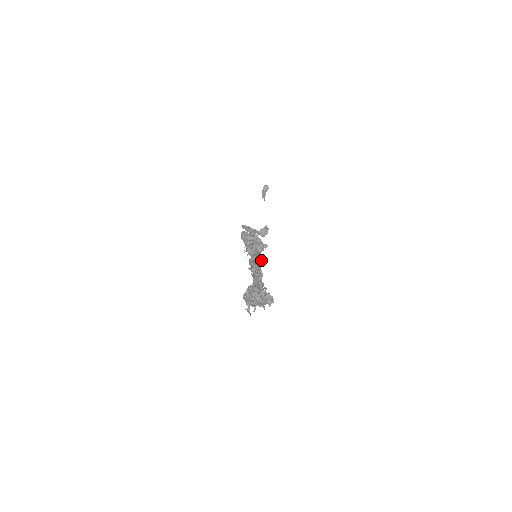
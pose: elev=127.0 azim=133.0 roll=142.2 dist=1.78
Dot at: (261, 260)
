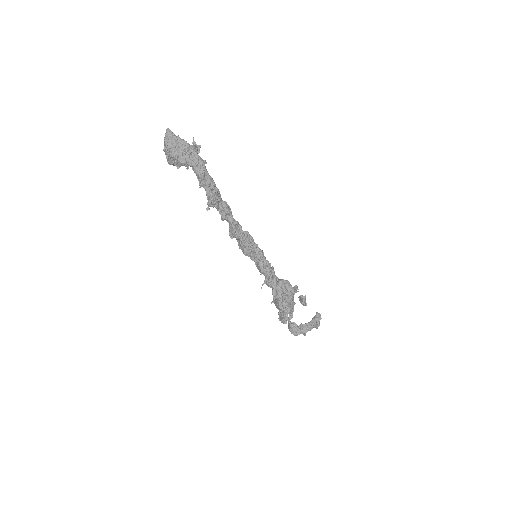
Dot at: (247, 234)
